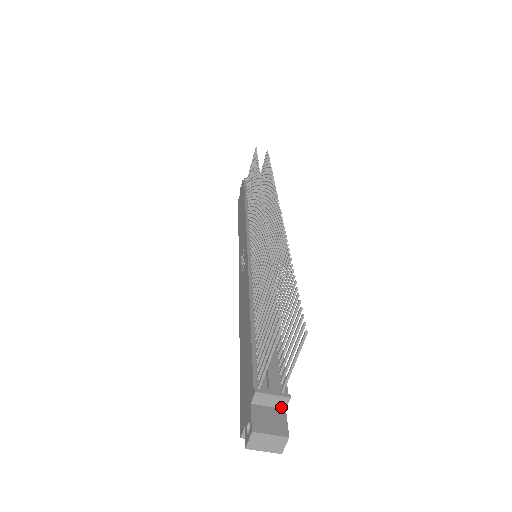
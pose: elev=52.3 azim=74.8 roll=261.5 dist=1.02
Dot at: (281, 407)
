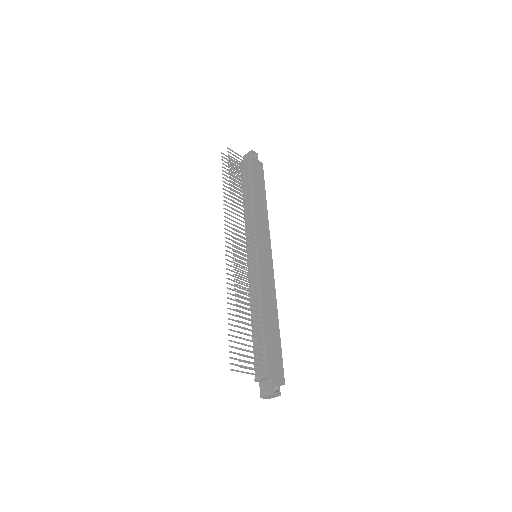
Dot at: (269, 379)
